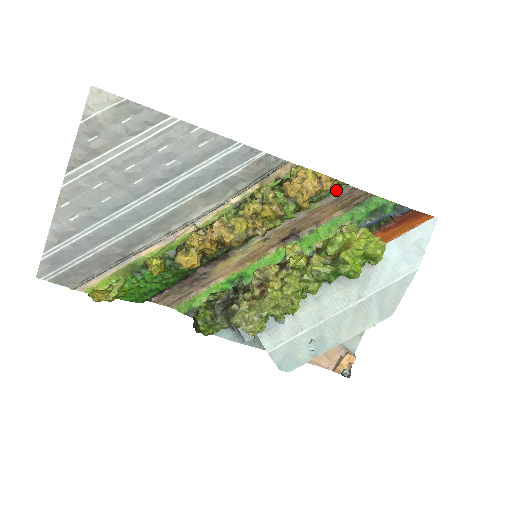
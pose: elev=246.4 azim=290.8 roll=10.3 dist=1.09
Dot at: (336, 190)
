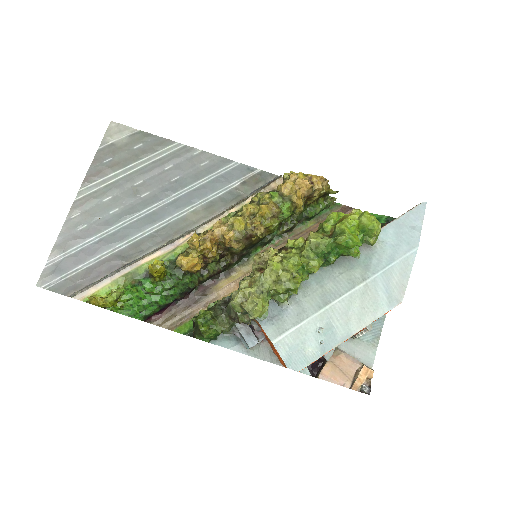
Dot at: (329, 209)
